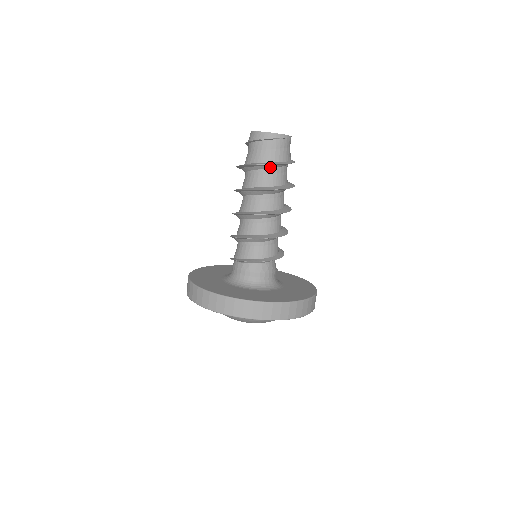
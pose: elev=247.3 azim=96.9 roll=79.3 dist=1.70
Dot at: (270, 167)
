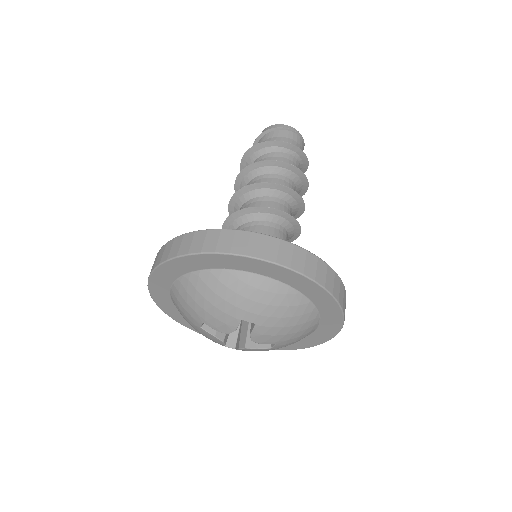
Dot at: (286, 152)
